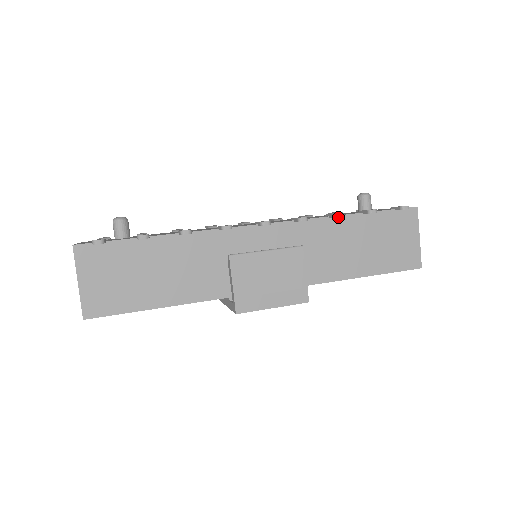
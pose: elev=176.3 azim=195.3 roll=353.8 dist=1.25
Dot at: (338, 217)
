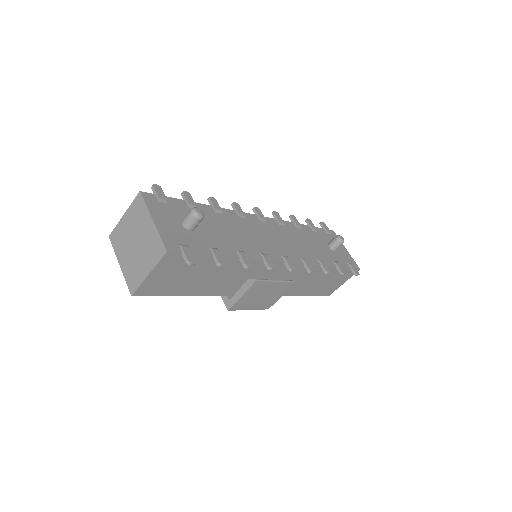
Dot at: occluded
